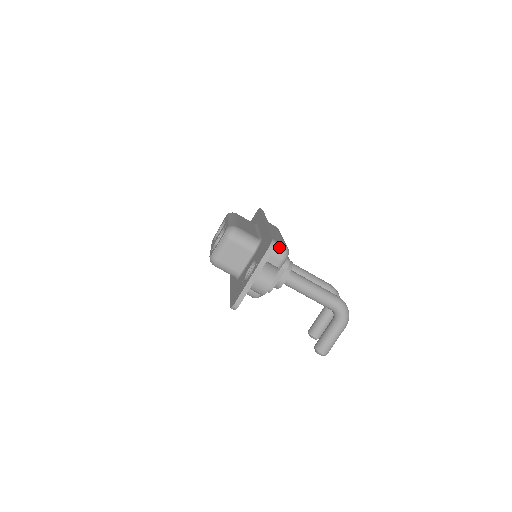
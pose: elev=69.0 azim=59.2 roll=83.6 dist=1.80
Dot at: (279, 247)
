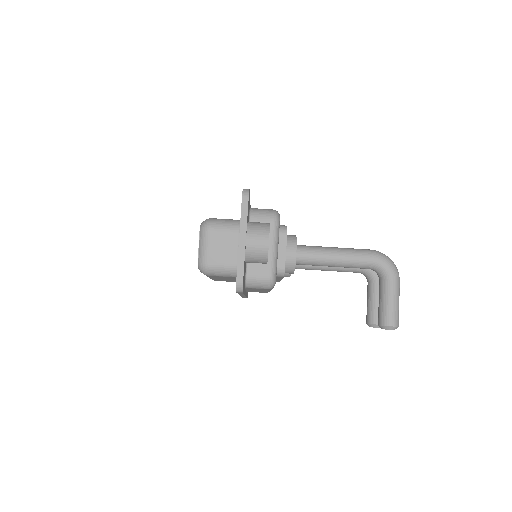
Dot at: (264, 211)
